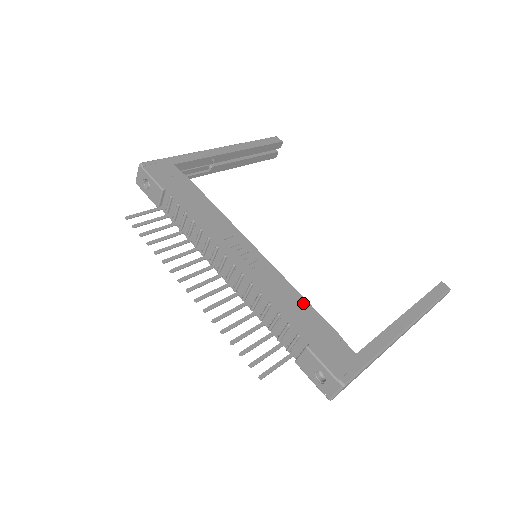
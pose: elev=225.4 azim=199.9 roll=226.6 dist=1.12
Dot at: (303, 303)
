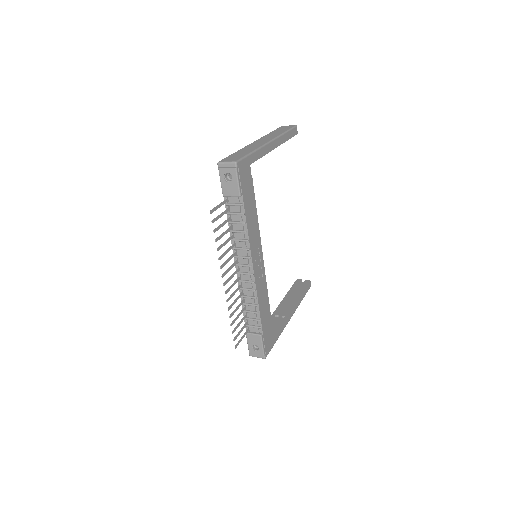
Dot at: (268, 304)
